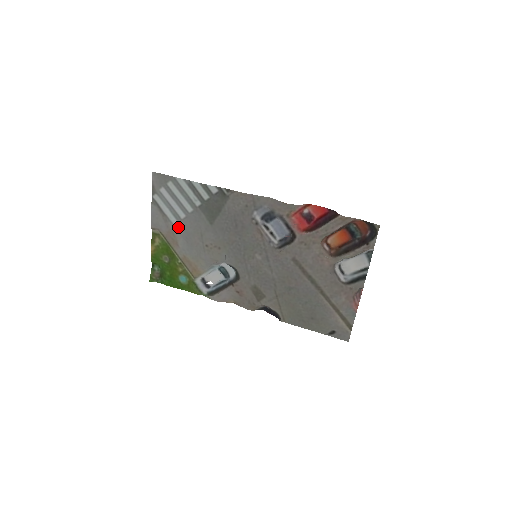
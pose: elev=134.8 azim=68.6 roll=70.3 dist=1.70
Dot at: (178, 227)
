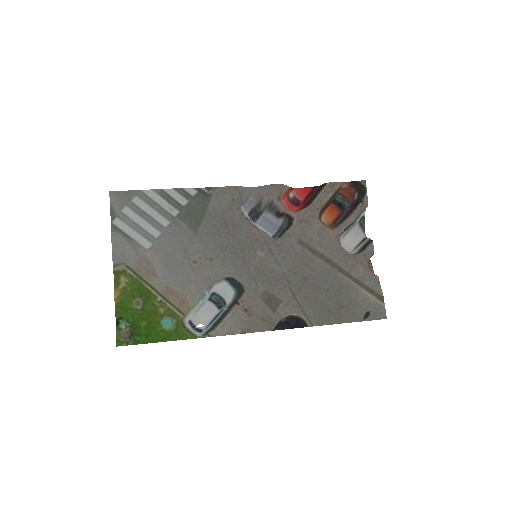
Dot at: (152, 250)
